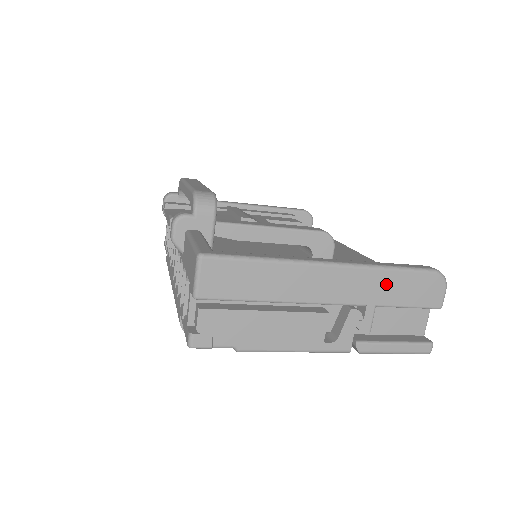
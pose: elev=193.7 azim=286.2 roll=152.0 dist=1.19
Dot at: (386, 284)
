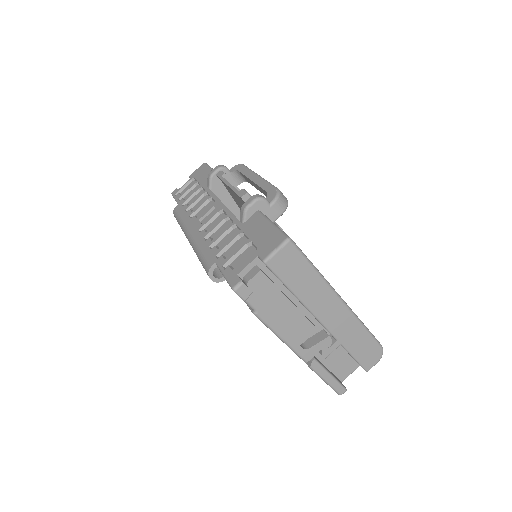
Dot at: (356, 335)
